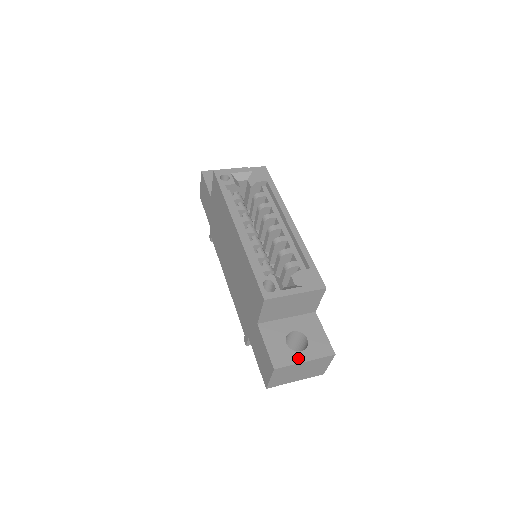
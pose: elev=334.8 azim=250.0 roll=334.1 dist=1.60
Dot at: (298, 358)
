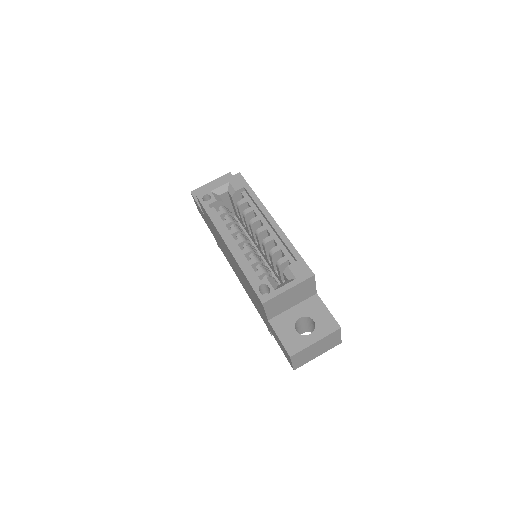
Dot at: (309, 341)
